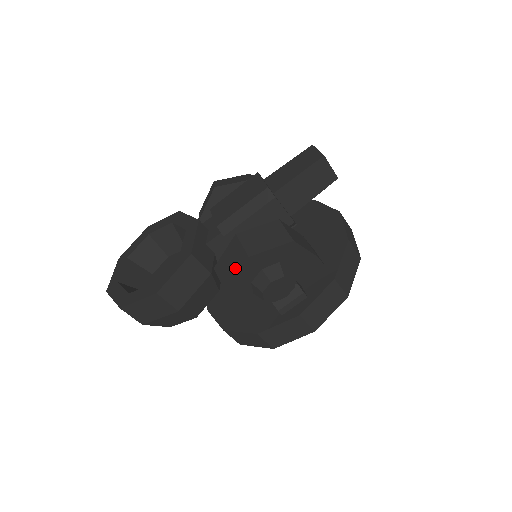
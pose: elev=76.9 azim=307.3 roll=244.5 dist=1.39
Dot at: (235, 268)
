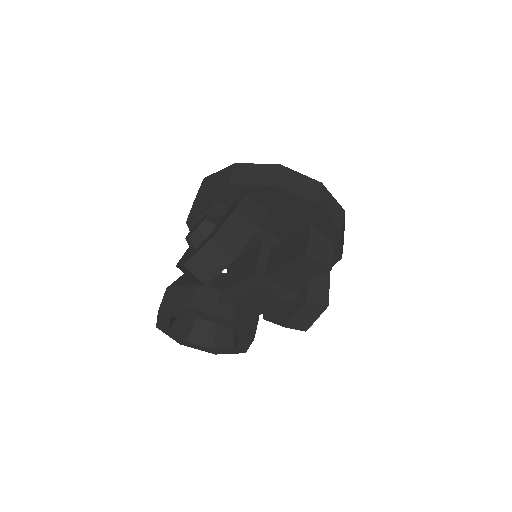
Dot at: occluded
